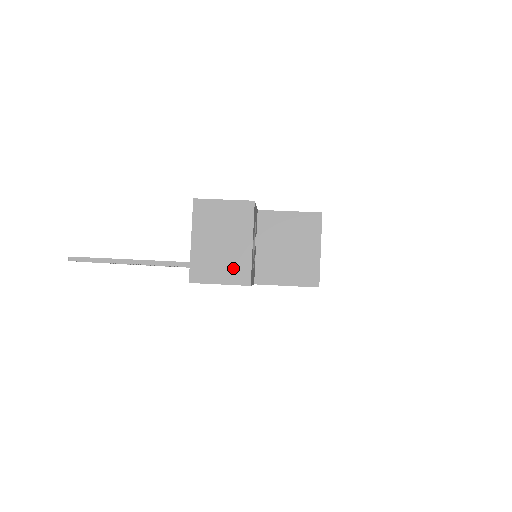
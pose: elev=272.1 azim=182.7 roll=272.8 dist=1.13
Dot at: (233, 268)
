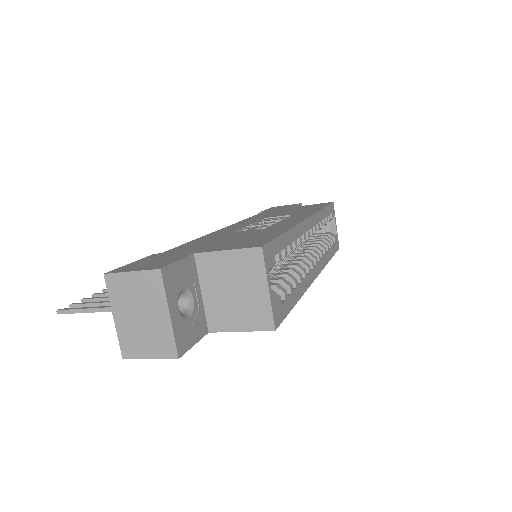
Dot at: (158, 342)
